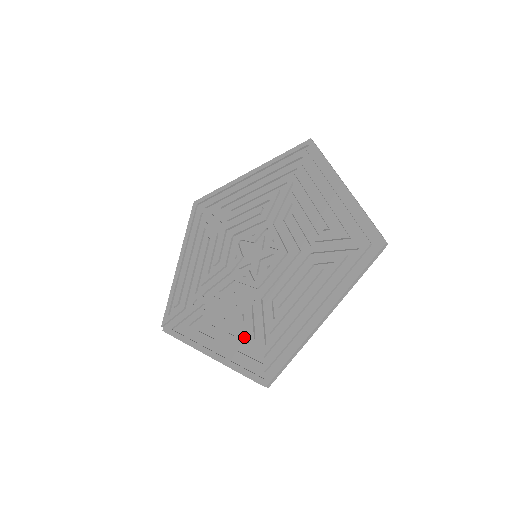
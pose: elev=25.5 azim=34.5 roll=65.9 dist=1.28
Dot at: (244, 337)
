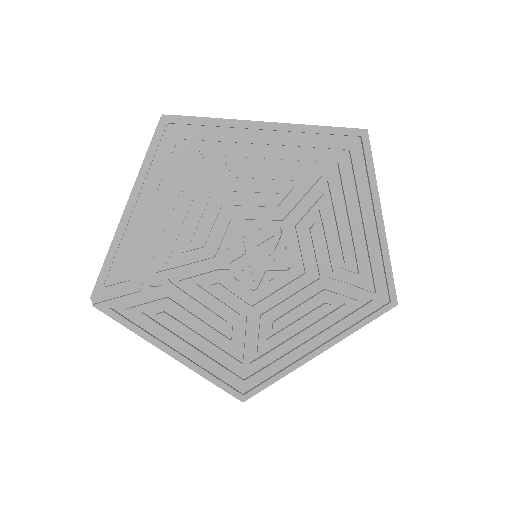
Dot at: (223, 347)
